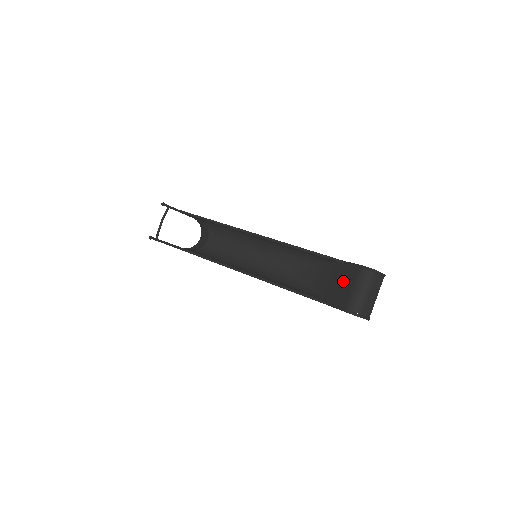
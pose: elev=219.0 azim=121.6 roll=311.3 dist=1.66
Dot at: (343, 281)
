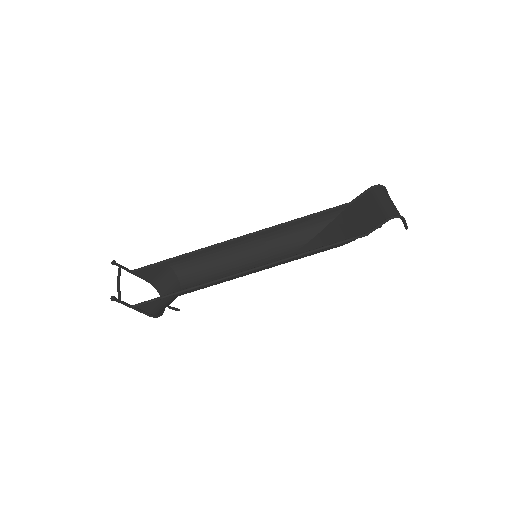
Dot at: (363, 211)
